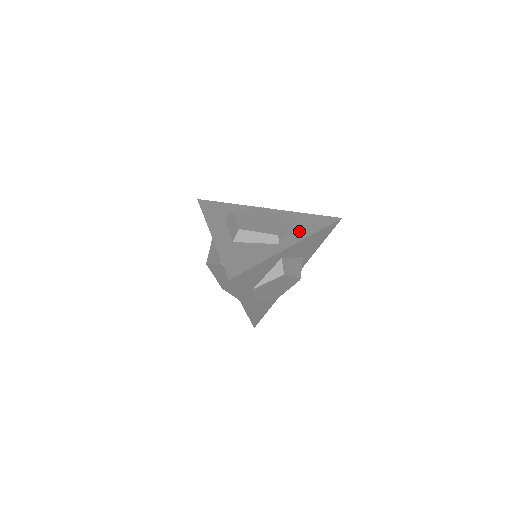
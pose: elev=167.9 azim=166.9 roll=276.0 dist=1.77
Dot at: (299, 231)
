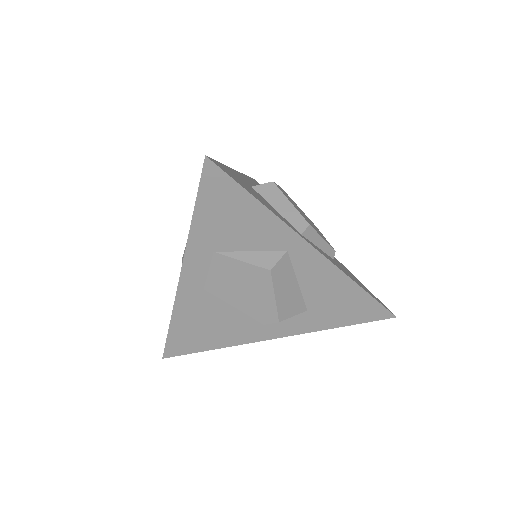
Dot at: (335, 262)
